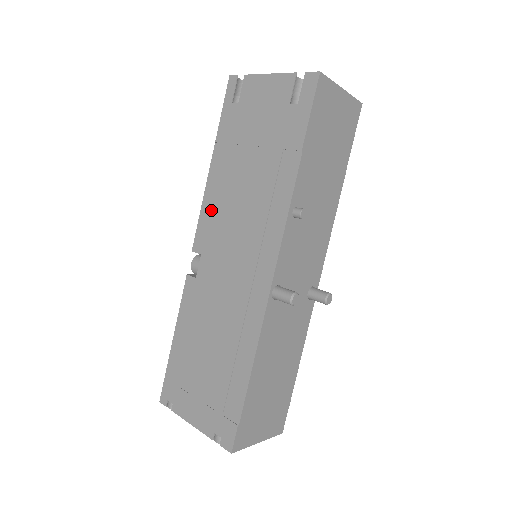
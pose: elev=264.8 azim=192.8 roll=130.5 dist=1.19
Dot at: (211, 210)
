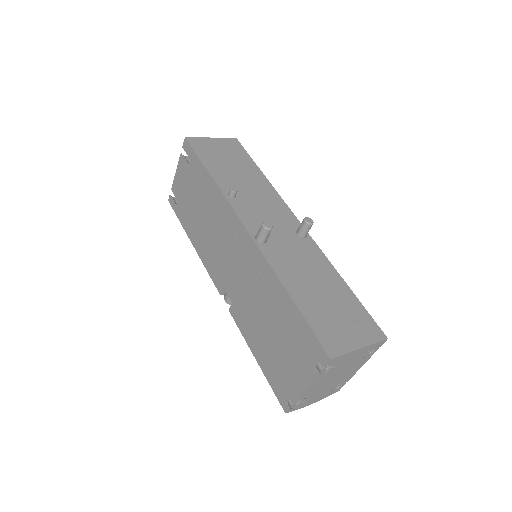
Dot at: (208, 260)
